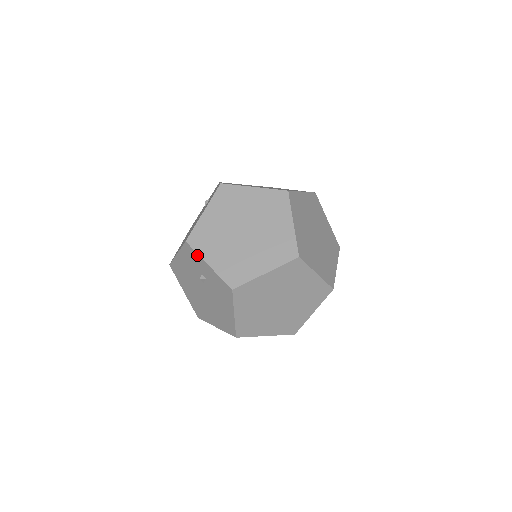
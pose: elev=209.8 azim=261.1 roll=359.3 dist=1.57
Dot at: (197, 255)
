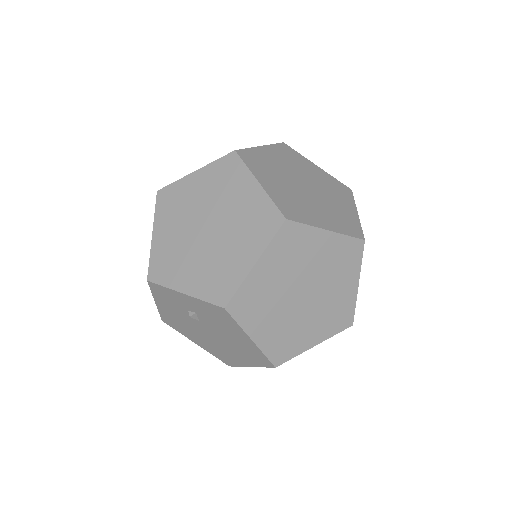
Dot at: (167, 289)
